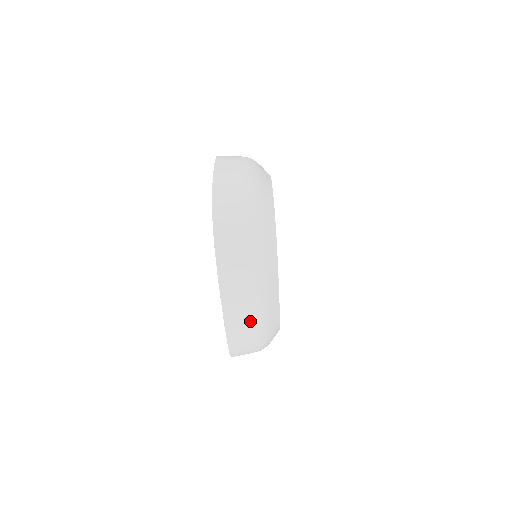
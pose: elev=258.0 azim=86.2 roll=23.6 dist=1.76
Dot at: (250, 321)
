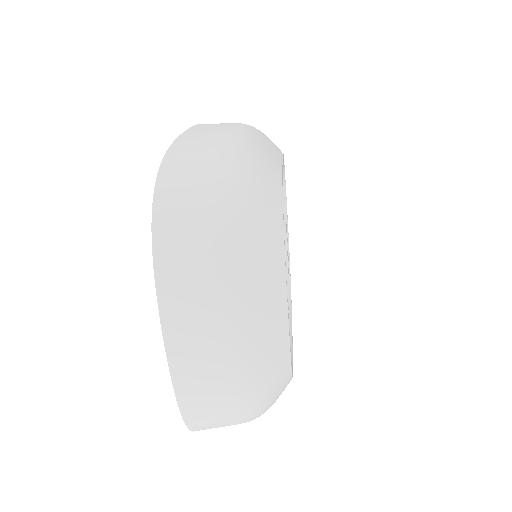
Dot at: occluded
